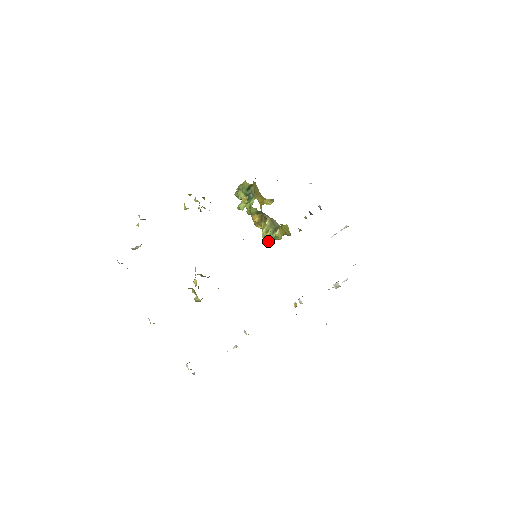
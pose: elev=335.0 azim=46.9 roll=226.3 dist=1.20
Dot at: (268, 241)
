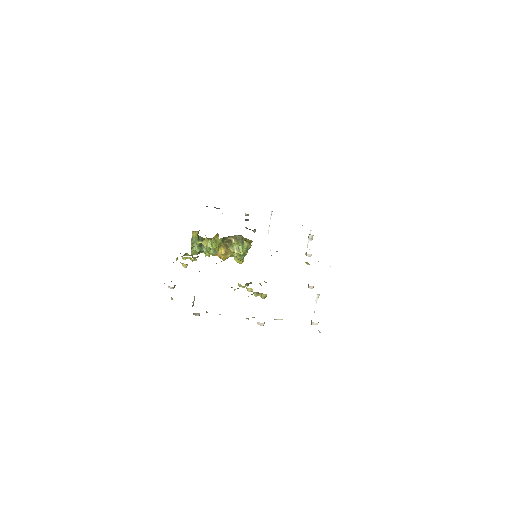
Dot at: (243, 259)
